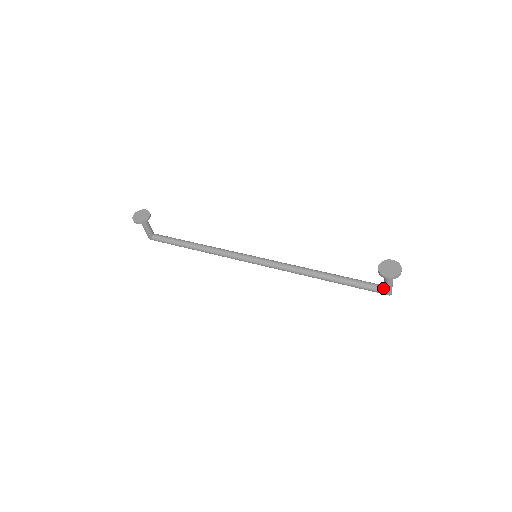
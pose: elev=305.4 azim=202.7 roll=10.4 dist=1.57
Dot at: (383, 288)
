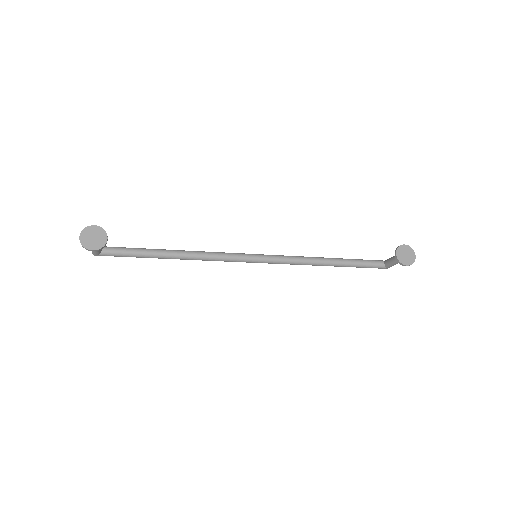
Dot at: (385, 265)
